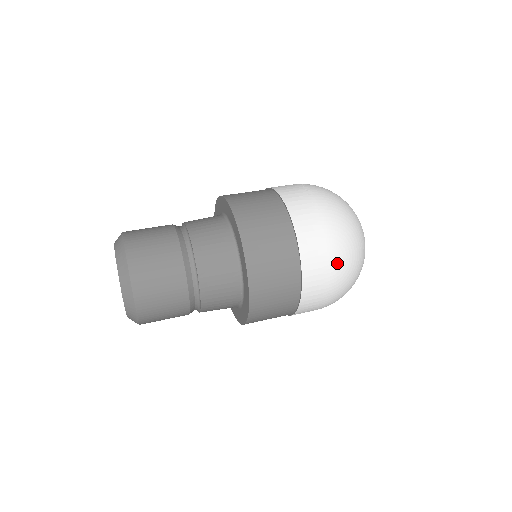
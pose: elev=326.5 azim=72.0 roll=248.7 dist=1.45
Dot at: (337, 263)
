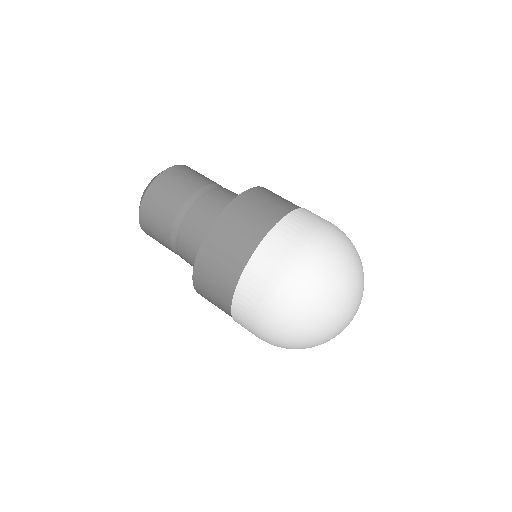
Dot at: occluded
